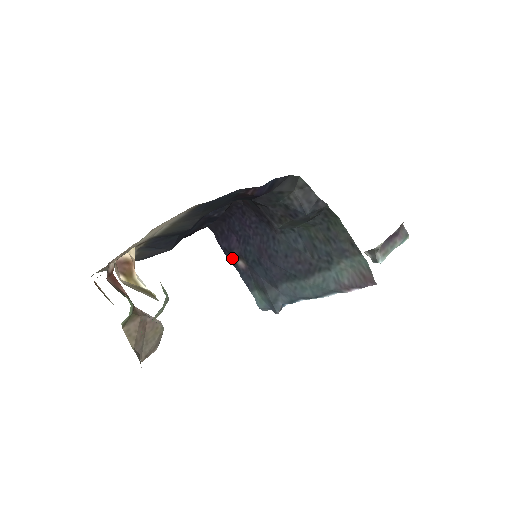
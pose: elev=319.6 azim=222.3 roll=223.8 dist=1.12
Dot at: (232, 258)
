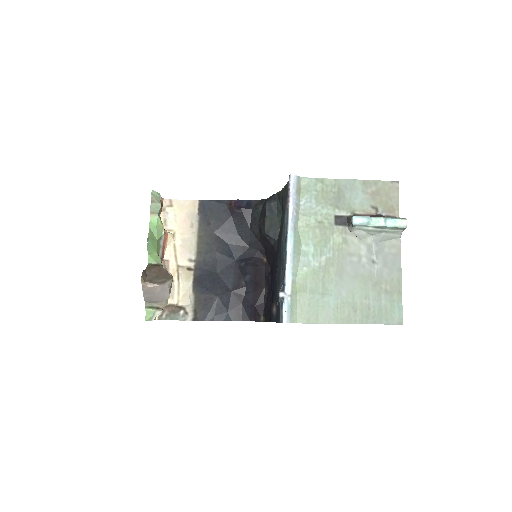
Dot at: (272, 315)
